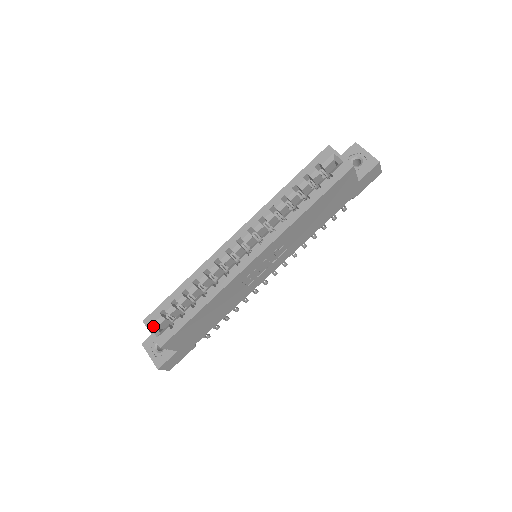
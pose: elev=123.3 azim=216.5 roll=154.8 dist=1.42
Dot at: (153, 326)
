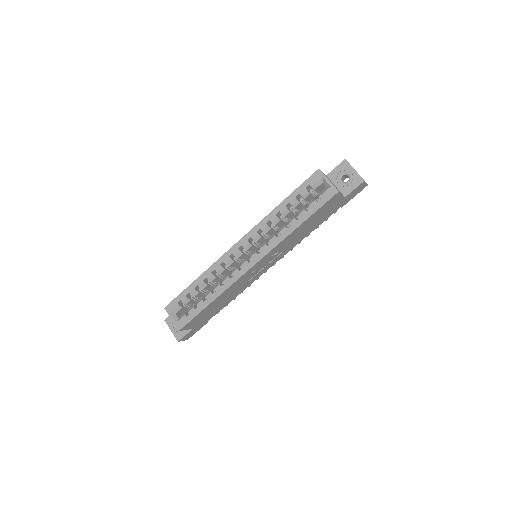
Dot at: (173, 313)
